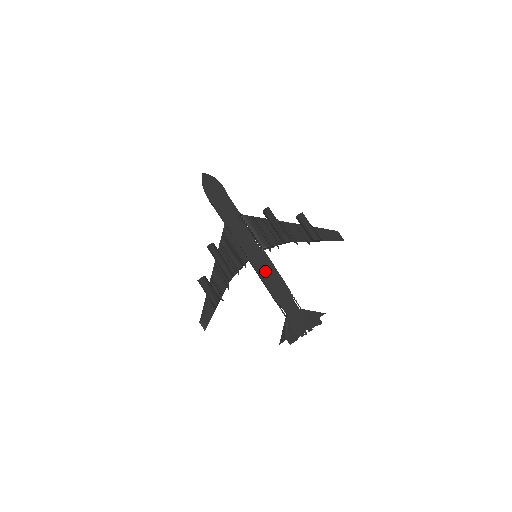
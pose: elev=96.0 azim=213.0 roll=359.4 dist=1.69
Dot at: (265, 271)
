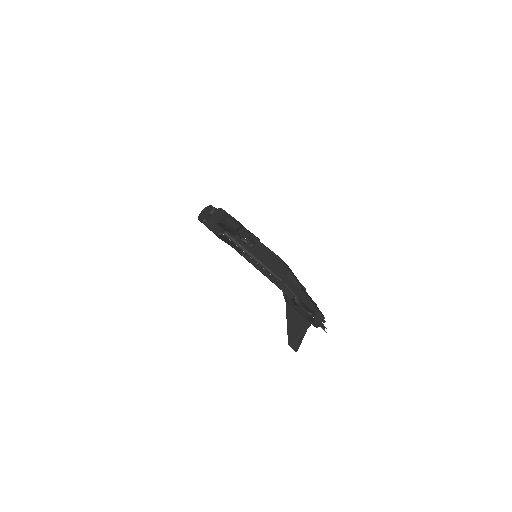
Dot at: occluded
